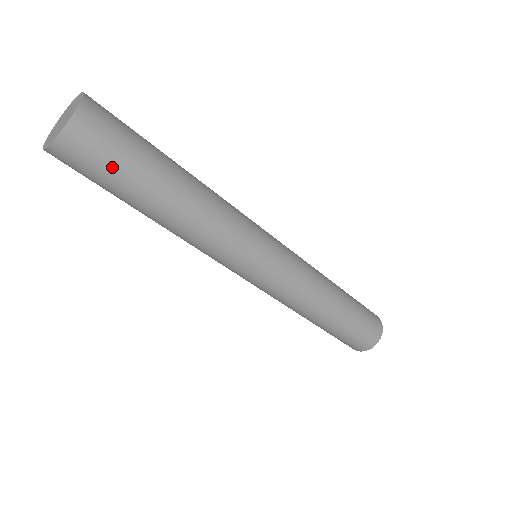
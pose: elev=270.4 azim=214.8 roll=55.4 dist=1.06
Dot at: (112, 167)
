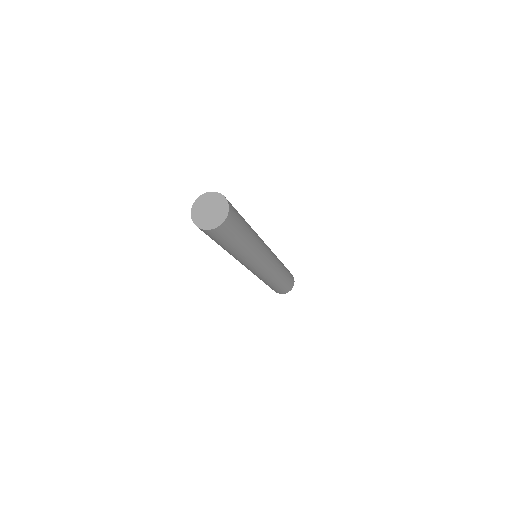
Dot at: (221, 240)
